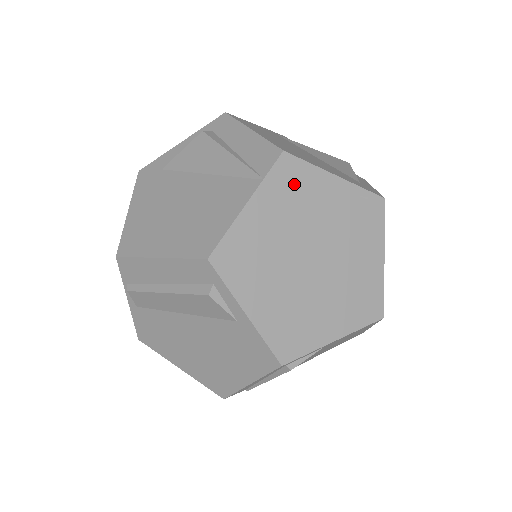
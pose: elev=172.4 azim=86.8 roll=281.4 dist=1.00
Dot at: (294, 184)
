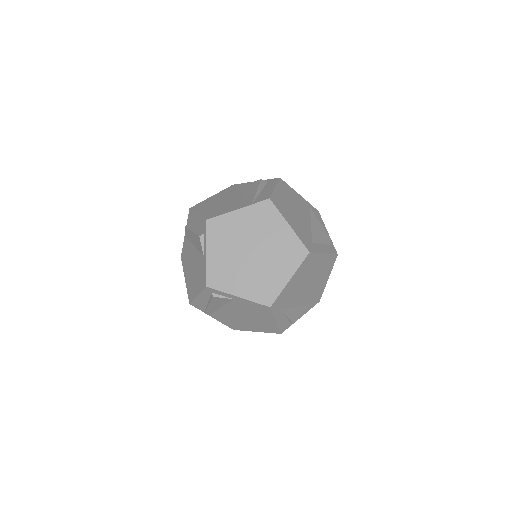
Dot at: (265, 215)
